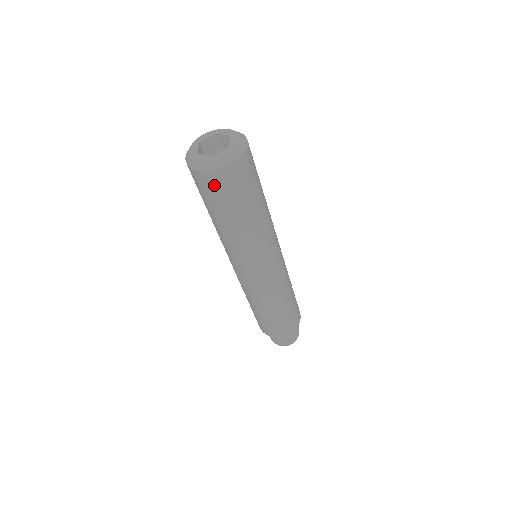
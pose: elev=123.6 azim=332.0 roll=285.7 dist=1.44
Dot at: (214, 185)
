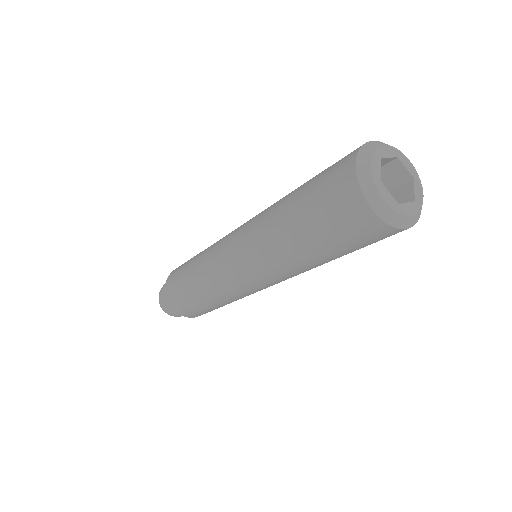
Dot at: occluded
